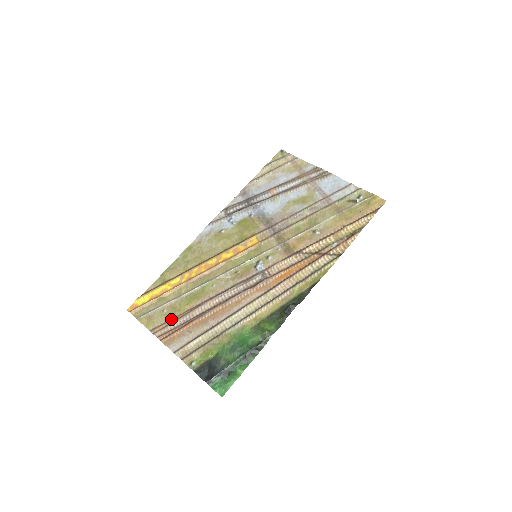
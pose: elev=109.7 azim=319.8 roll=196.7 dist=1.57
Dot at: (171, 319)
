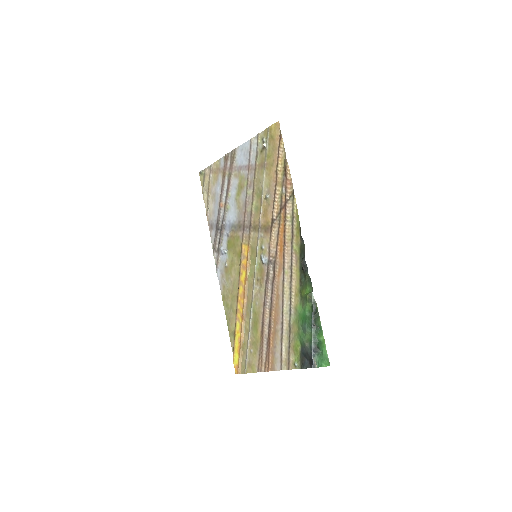
Dot at: (259, 352)
